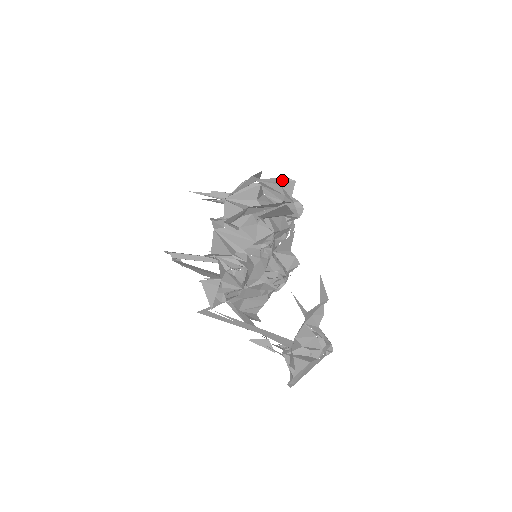
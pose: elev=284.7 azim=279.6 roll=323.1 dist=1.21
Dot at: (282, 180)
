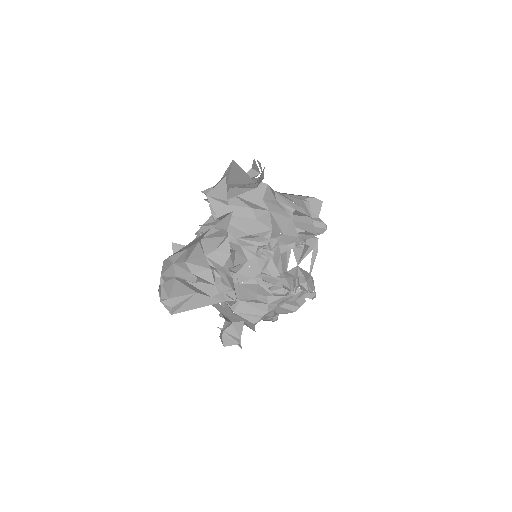
Dot at: (307, 198)
